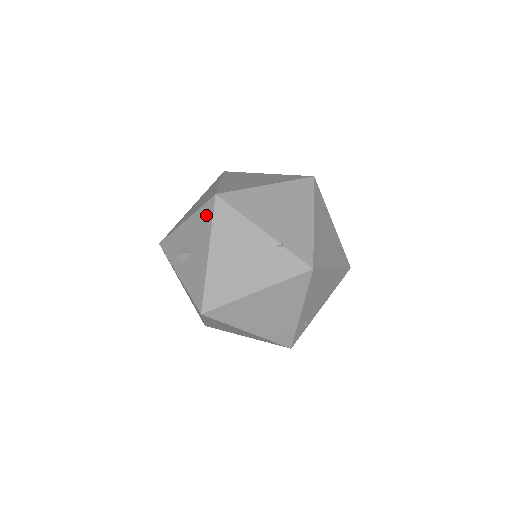
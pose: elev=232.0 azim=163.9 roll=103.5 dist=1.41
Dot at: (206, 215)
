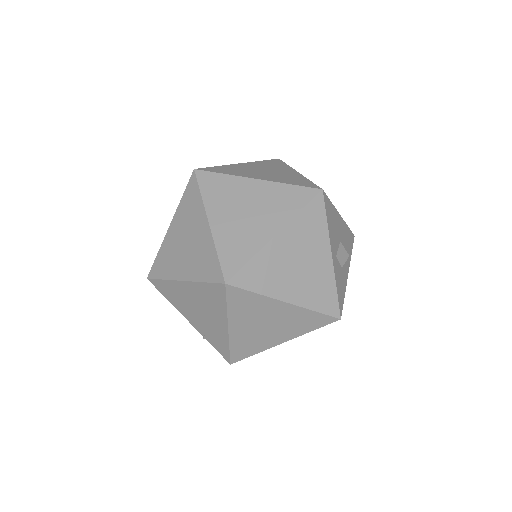
Dot at: occluded
